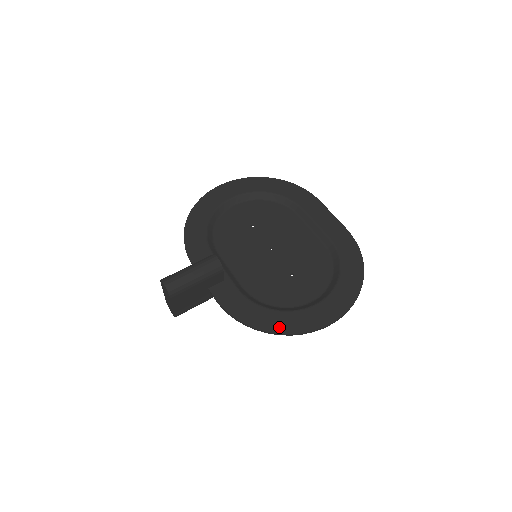
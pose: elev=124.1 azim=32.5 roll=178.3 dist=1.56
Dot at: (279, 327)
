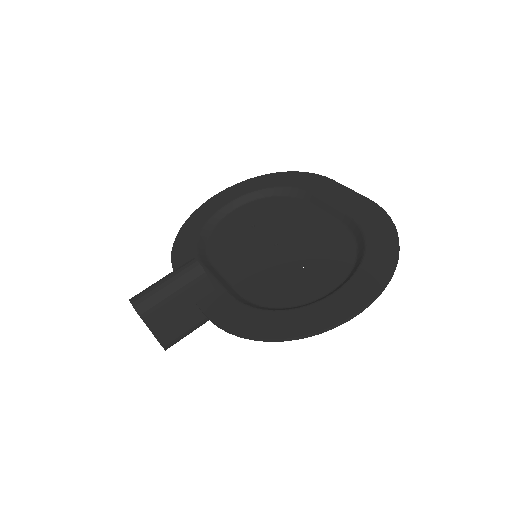
Dot at: (285, 330)
